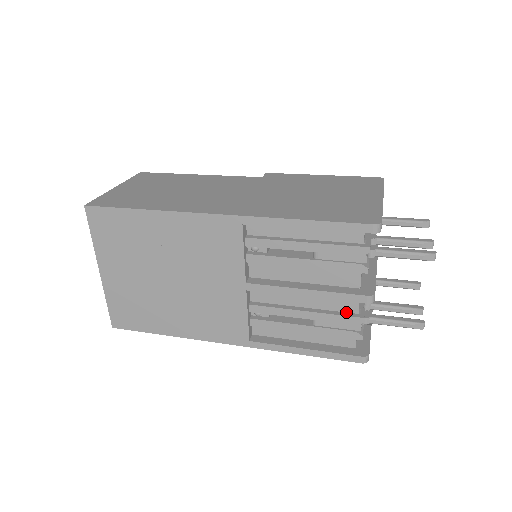
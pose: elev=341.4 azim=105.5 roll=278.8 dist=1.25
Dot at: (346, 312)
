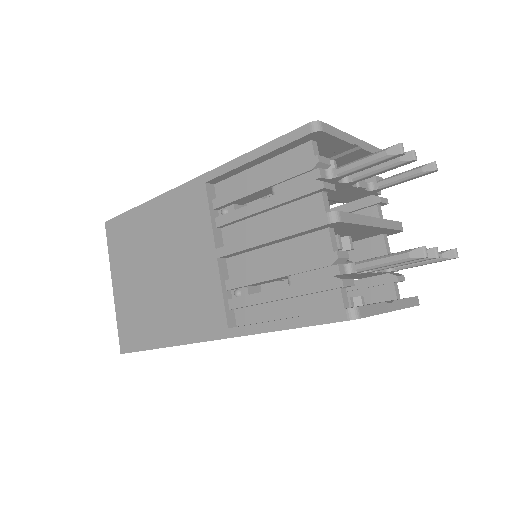
Dot at: (320, 256)
